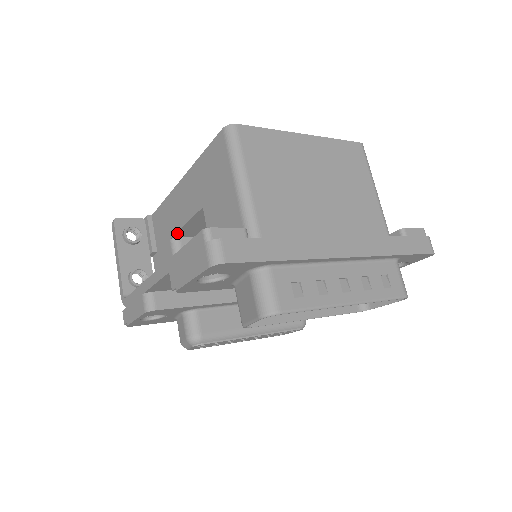
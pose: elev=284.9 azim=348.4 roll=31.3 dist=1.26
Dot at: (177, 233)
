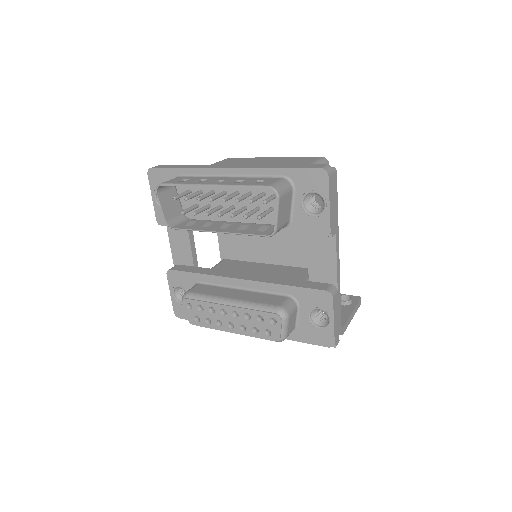
Dot at: (221, 252)
